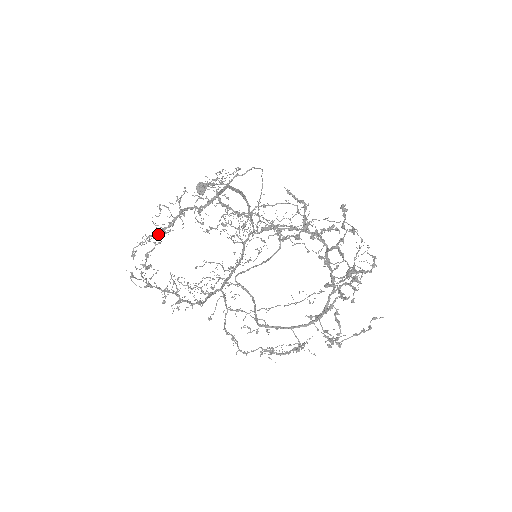
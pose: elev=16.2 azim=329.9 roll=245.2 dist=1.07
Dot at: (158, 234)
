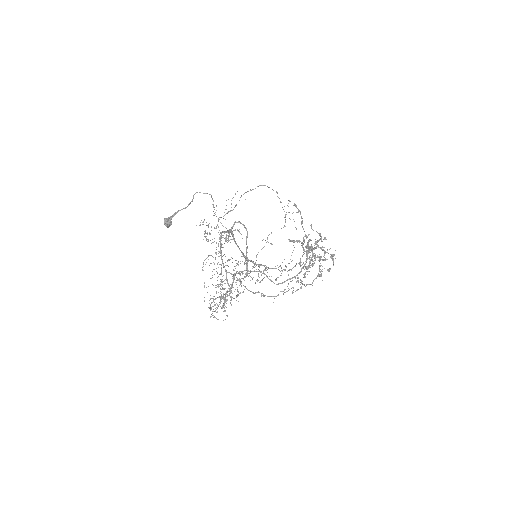
Dot at: occluded
